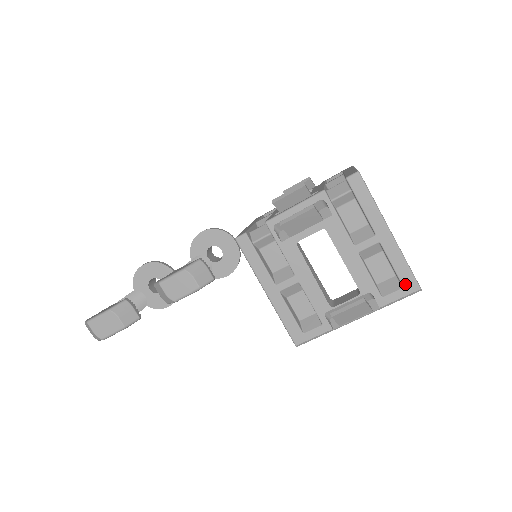
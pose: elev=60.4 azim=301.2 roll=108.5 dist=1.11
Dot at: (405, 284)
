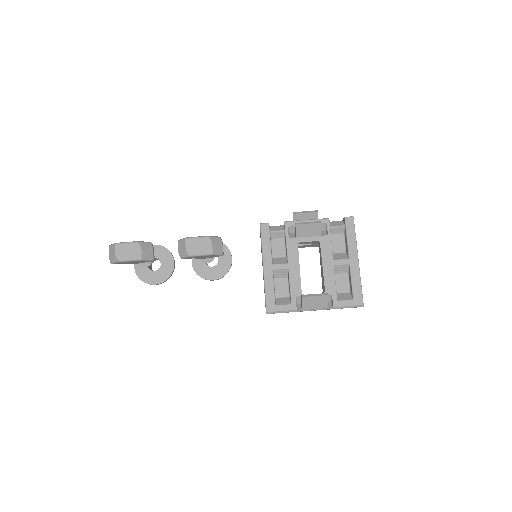
Dot at: (355, 298)
